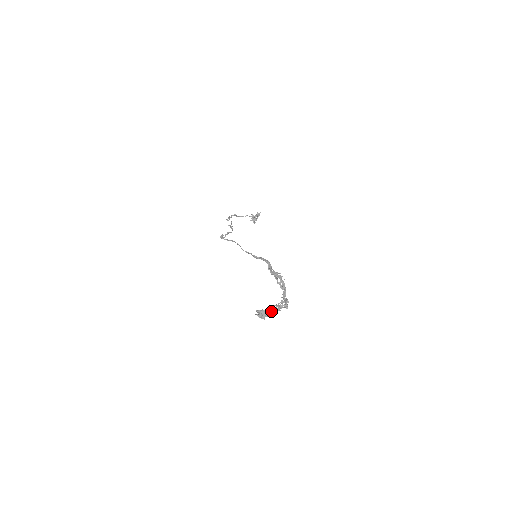
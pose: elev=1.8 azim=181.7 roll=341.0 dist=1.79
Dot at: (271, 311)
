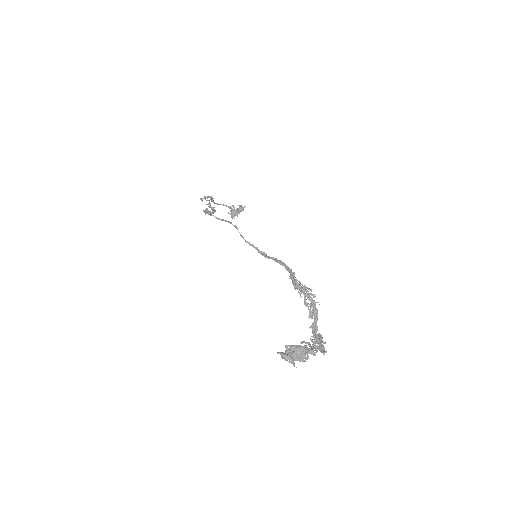
Dot at: occluded
